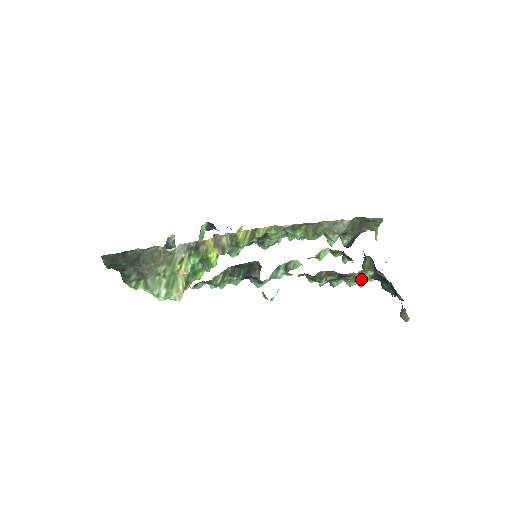
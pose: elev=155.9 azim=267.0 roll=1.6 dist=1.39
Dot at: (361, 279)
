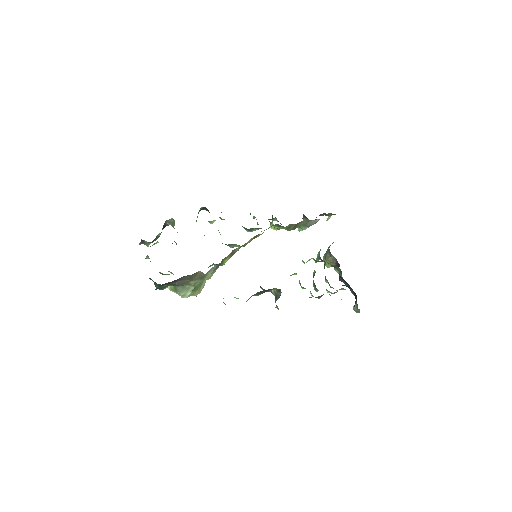
Dot at: occluded
